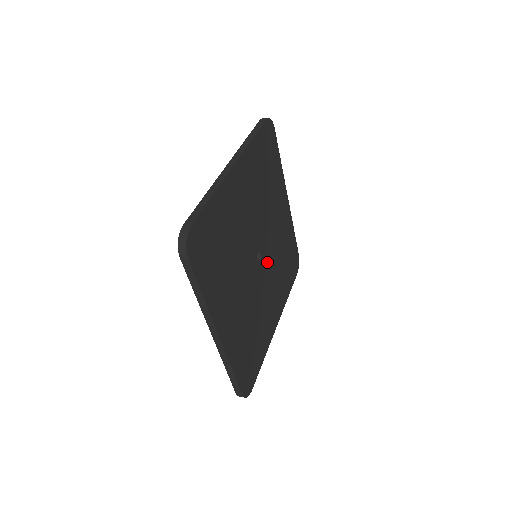
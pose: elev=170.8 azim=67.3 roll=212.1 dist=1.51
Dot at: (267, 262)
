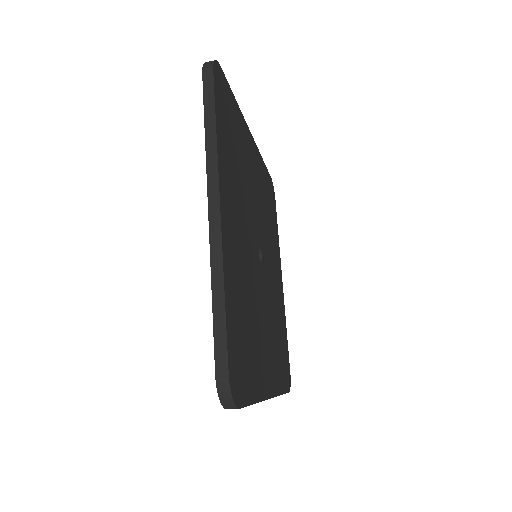
Dot at: (265, 285)
